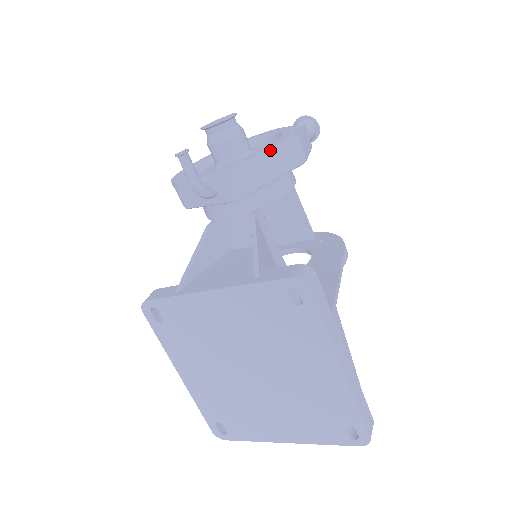
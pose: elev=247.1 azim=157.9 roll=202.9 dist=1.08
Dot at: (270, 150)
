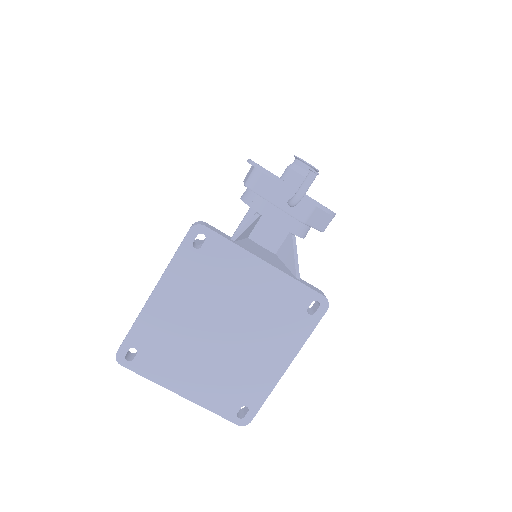
Dot at: (333, 214)
